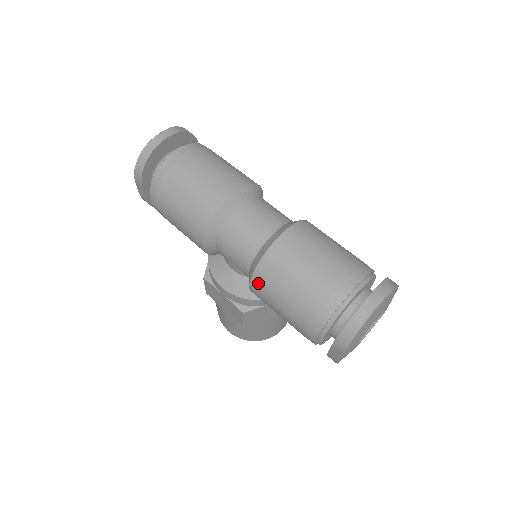
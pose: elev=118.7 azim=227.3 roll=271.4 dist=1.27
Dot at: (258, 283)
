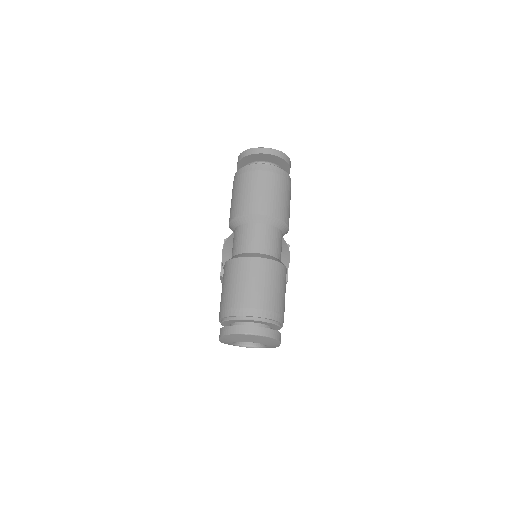
Dot at: (226, 267)
